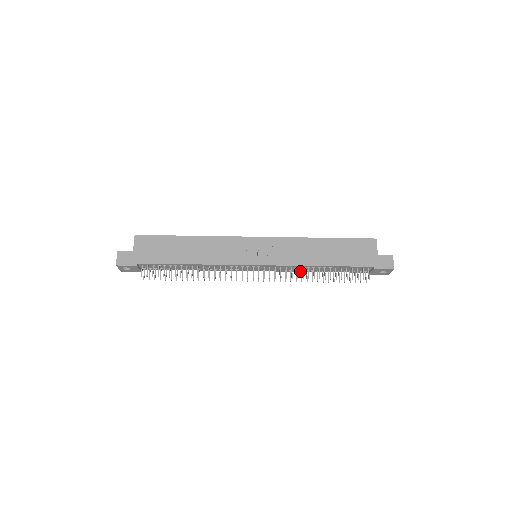
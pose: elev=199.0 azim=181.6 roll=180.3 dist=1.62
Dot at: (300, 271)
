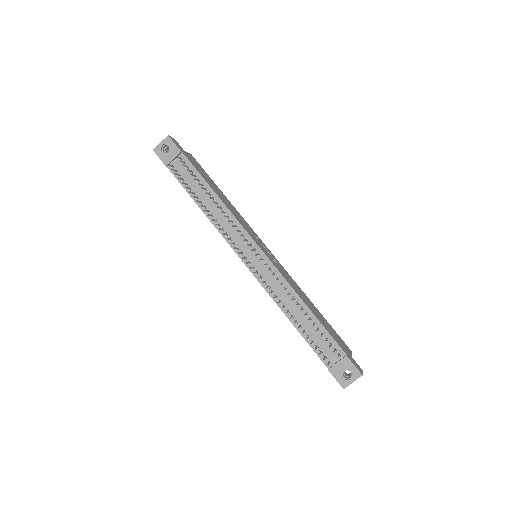
Dot at: (277, 303)
